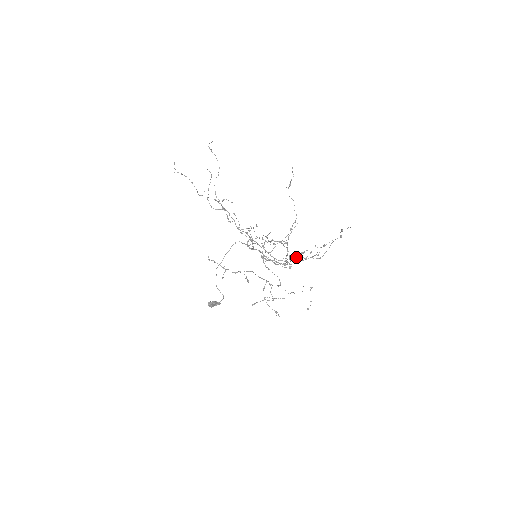
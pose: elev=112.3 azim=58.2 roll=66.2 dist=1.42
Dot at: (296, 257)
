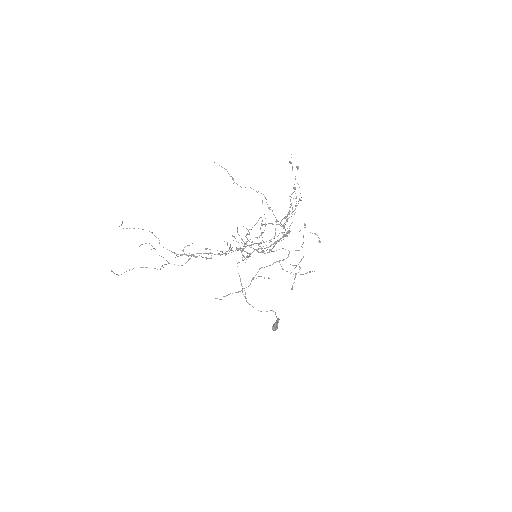
Dot at: (287, 221)
